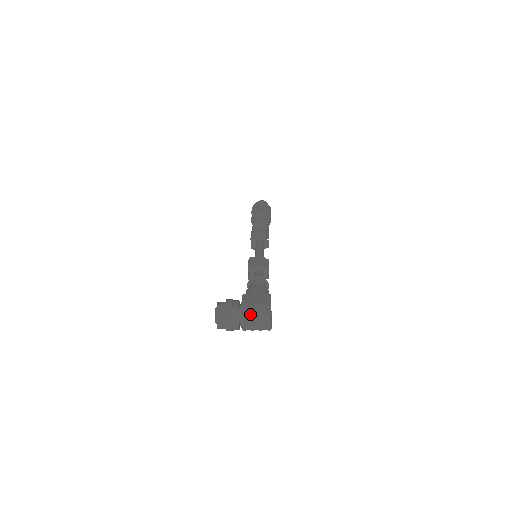
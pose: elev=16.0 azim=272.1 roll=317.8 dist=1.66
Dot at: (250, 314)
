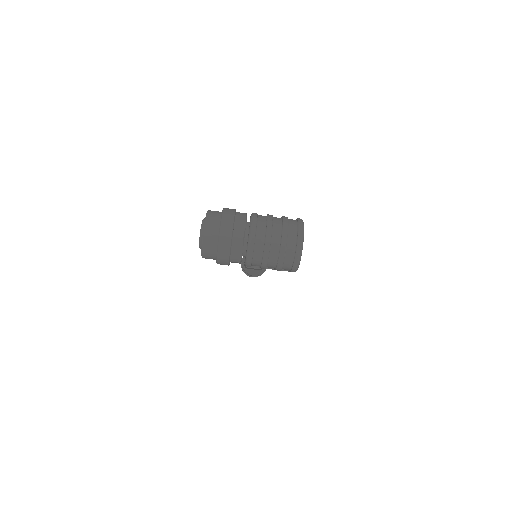
Dot at: (267, 222)
